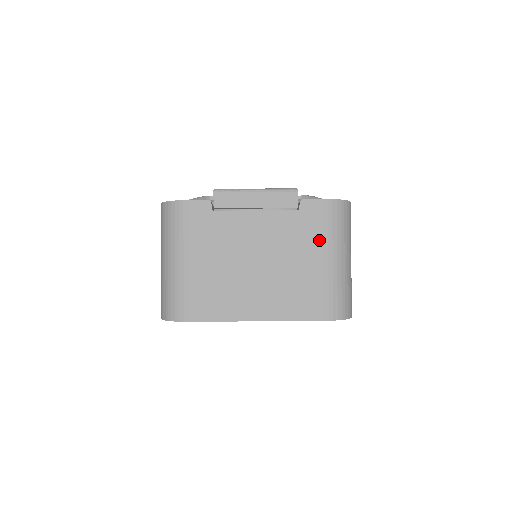
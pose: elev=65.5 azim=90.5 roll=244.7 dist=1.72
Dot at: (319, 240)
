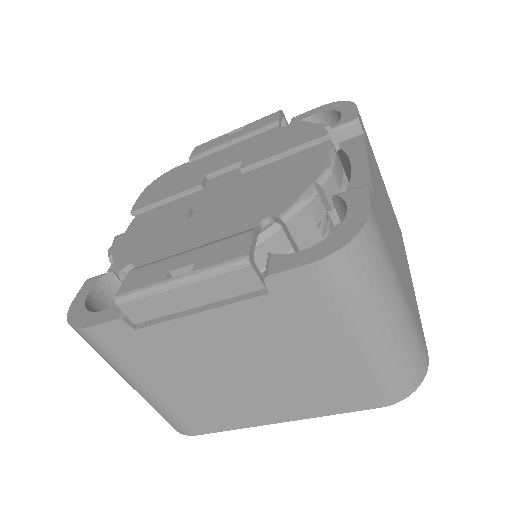
Dot at: (327, 324)
